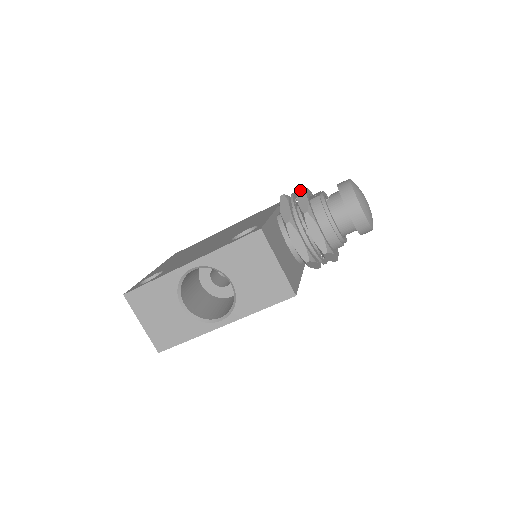
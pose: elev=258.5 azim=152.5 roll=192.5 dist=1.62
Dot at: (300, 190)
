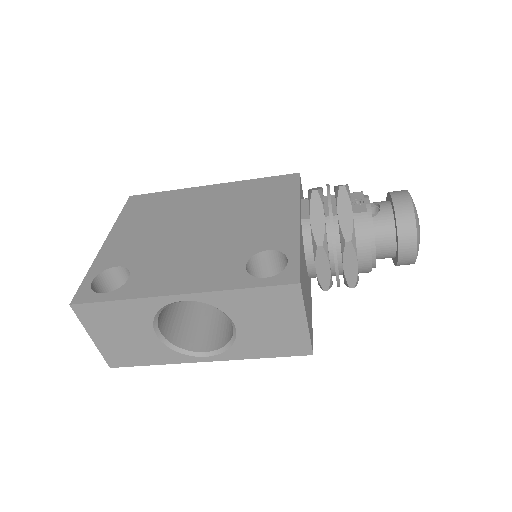
Dot at: (343, 194)
